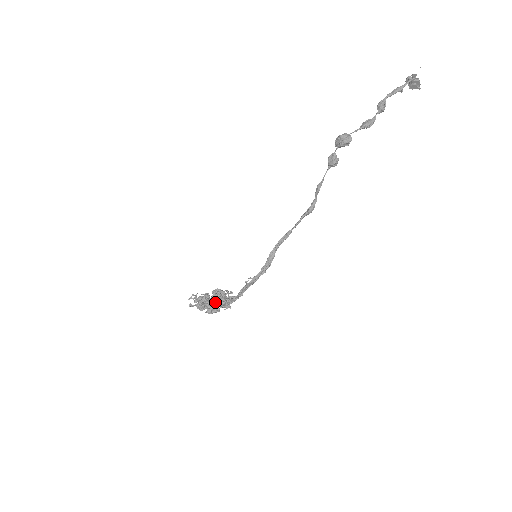
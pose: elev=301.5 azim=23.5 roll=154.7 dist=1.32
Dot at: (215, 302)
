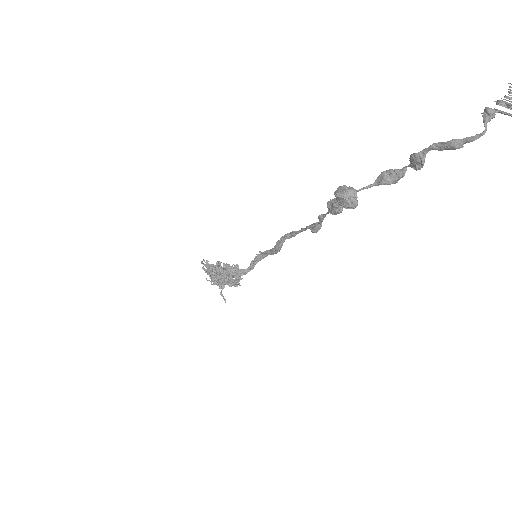
Dot at: (221, 287)
